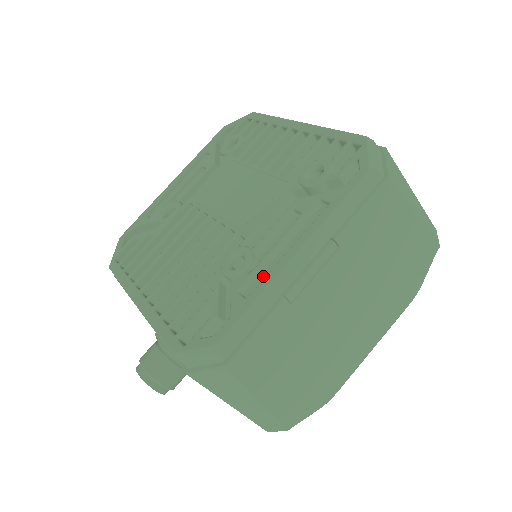
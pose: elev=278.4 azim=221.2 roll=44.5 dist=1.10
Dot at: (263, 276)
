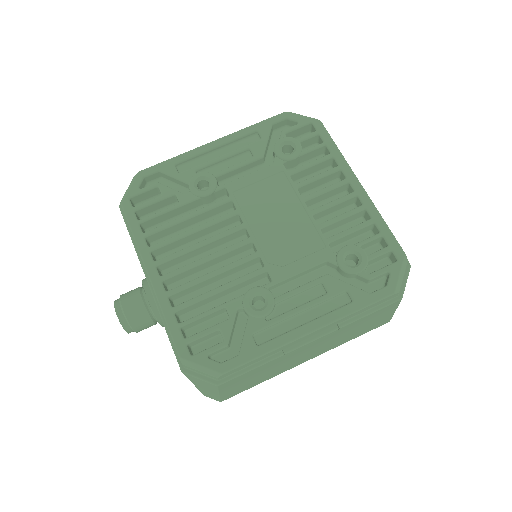
Dot at: (276, 330)
